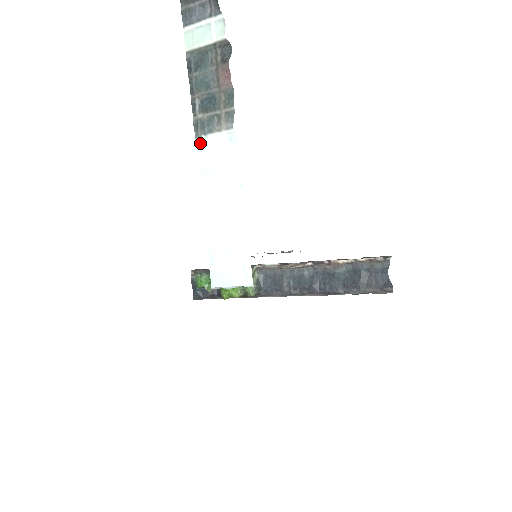
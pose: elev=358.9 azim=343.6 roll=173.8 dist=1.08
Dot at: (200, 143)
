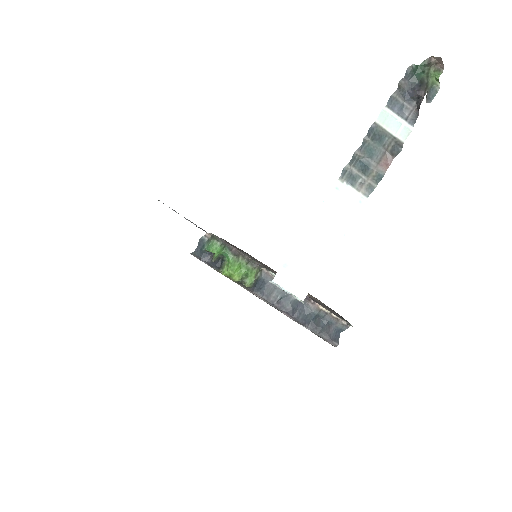
Dot at: (339, 184)
